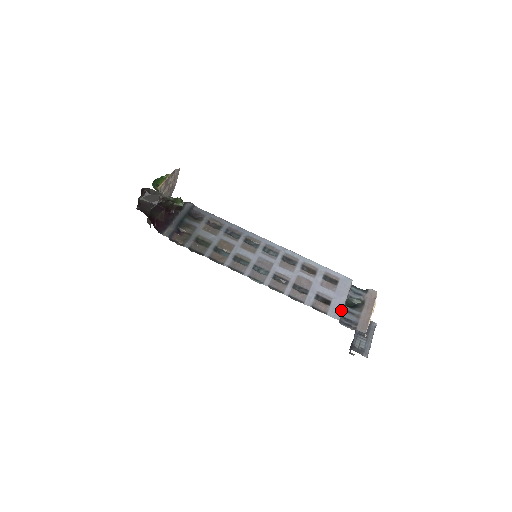
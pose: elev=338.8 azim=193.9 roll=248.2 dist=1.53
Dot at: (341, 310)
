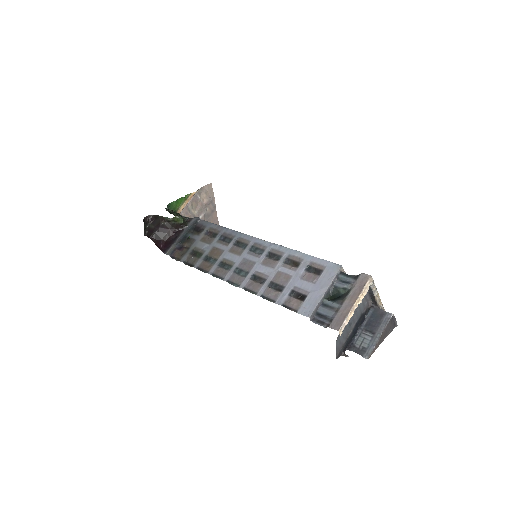
Dot at: (315, 305)
